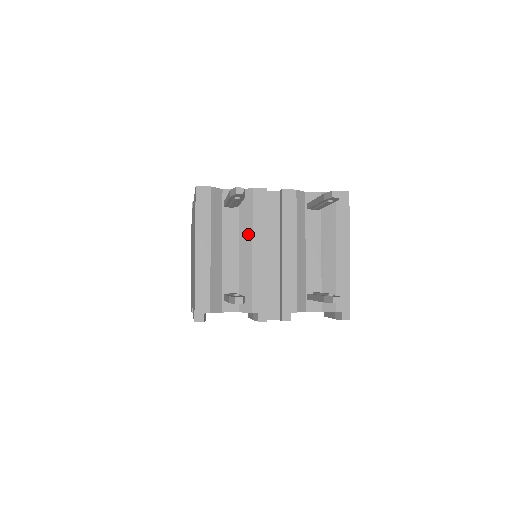
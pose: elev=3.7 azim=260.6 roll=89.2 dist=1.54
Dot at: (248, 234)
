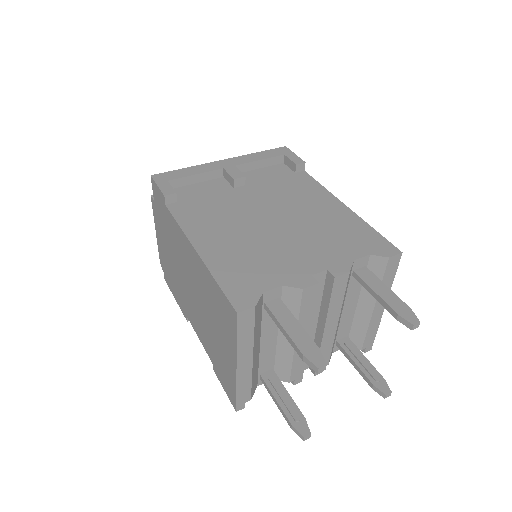
Dot at: occluded
